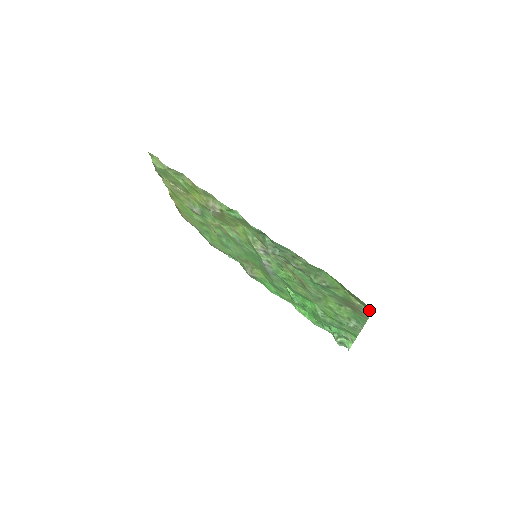
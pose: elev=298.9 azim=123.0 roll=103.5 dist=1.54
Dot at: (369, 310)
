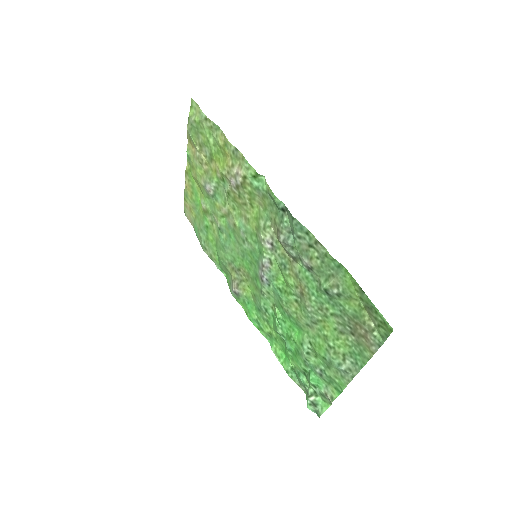
Dot at: (383, 335)
